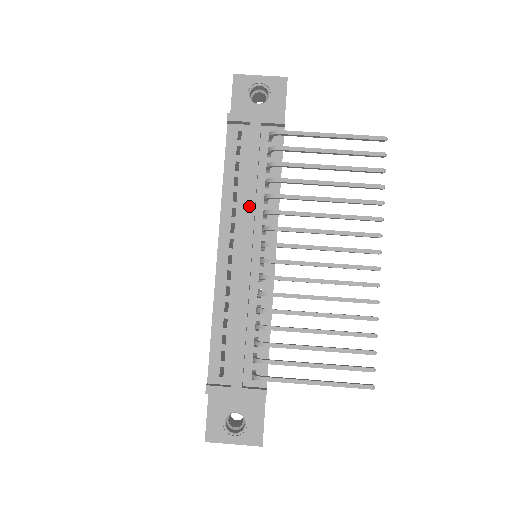
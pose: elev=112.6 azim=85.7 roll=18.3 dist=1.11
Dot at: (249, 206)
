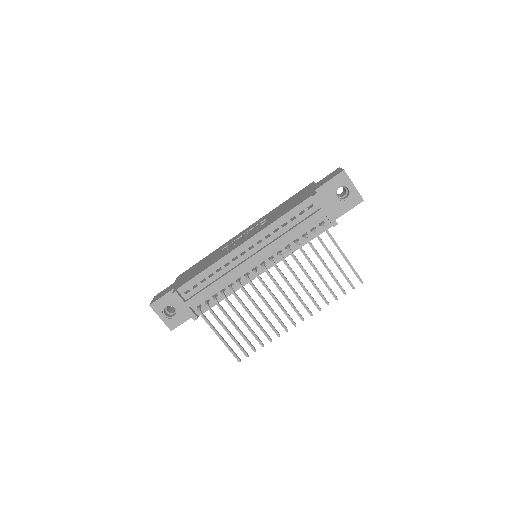
Dot at: (277, 243)
